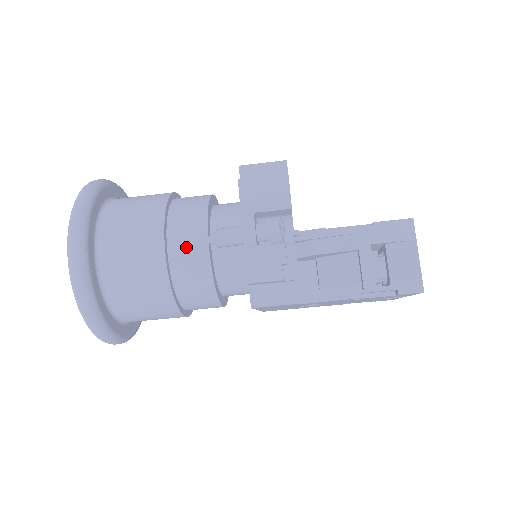
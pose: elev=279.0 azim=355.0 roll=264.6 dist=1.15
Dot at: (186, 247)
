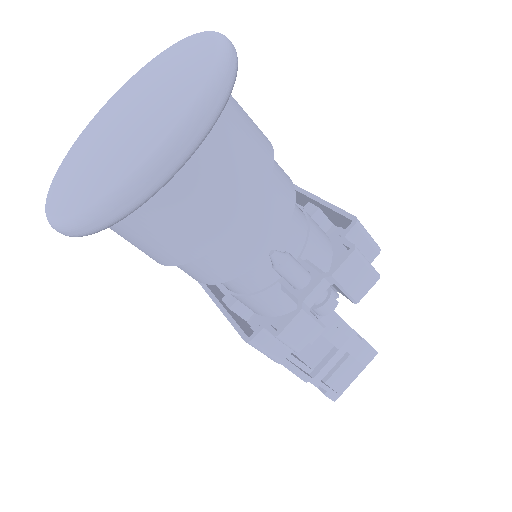
Dot at: (250, 239)
